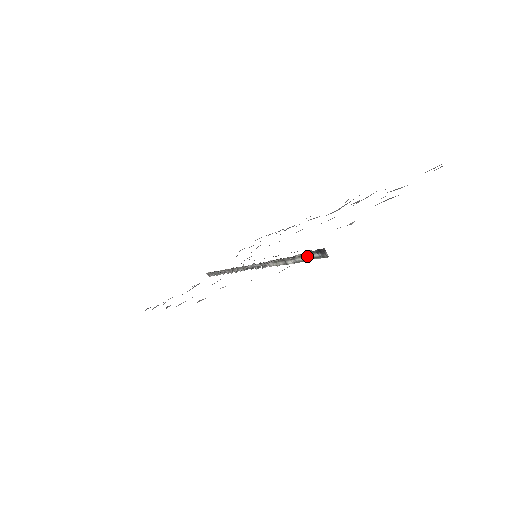
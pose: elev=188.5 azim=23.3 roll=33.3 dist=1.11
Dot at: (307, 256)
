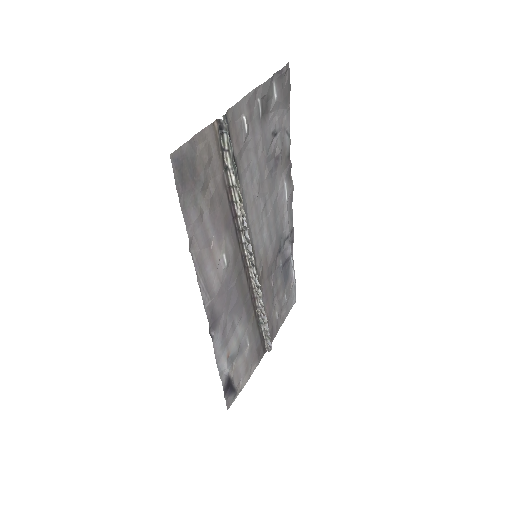
Dot at: (226, 149)
